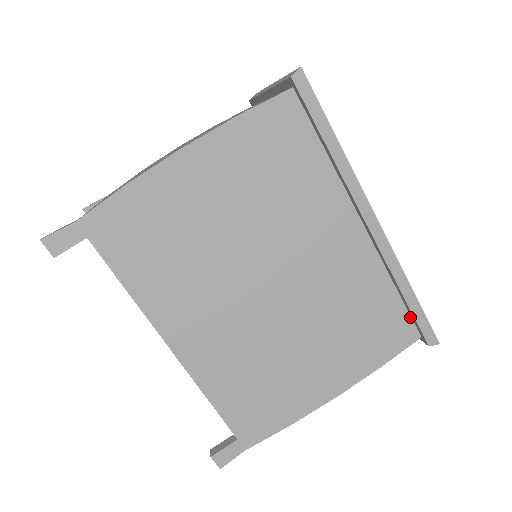
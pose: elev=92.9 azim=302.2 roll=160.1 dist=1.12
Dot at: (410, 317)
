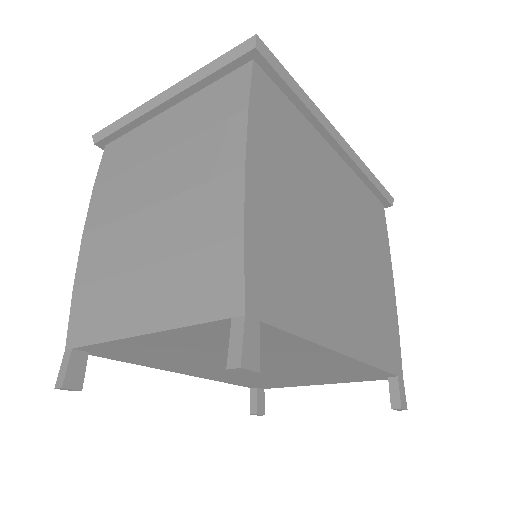
Dot at: (375, 196)
